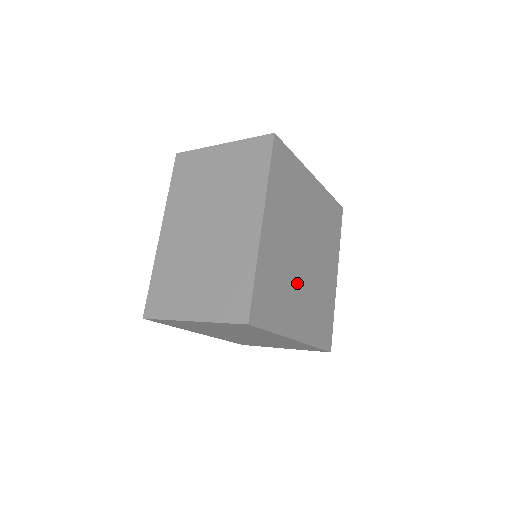
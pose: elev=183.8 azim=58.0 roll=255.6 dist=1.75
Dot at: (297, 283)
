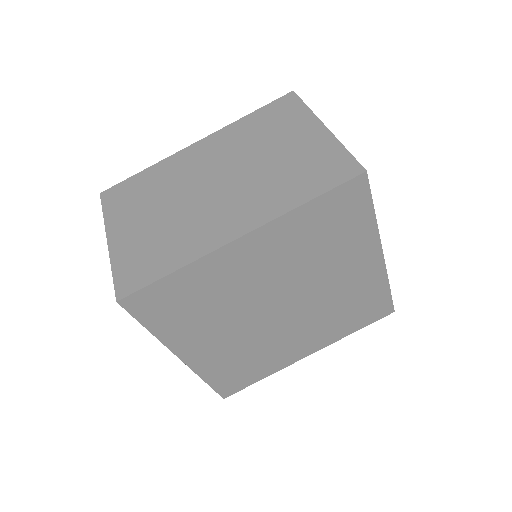
Dot at: (281, 334)
